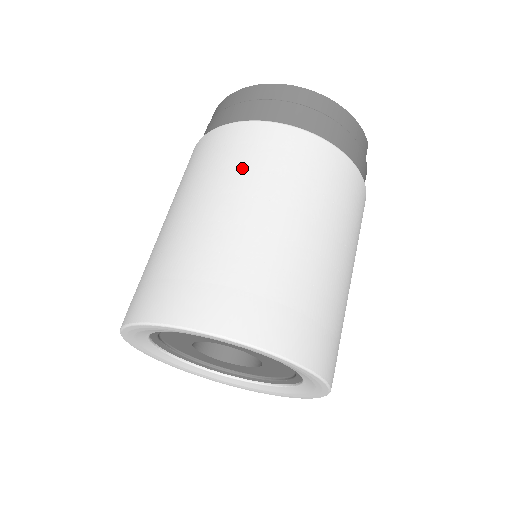
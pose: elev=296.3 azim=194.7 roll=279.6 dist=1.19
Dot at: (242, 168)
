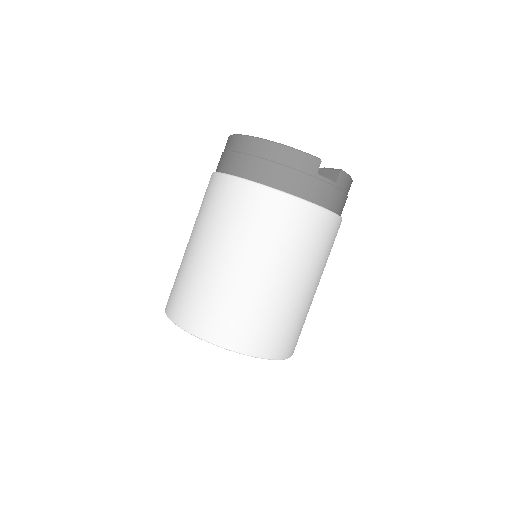
Dot at: (204, 213)
